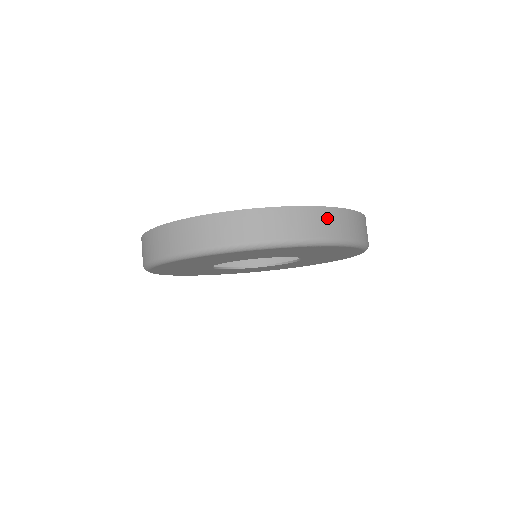
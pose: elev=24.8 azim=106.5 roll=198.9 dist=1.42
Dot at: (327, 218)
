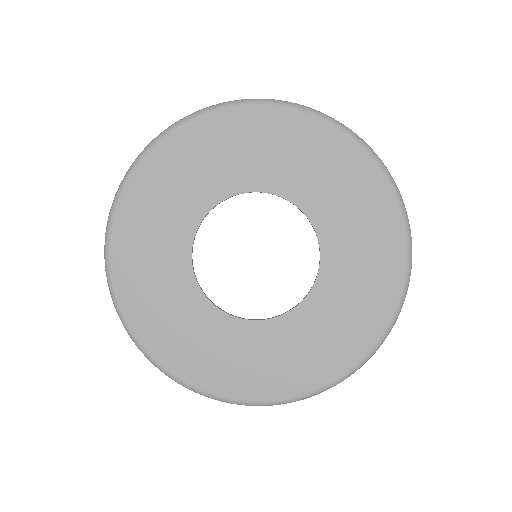
Dot at: occluded
